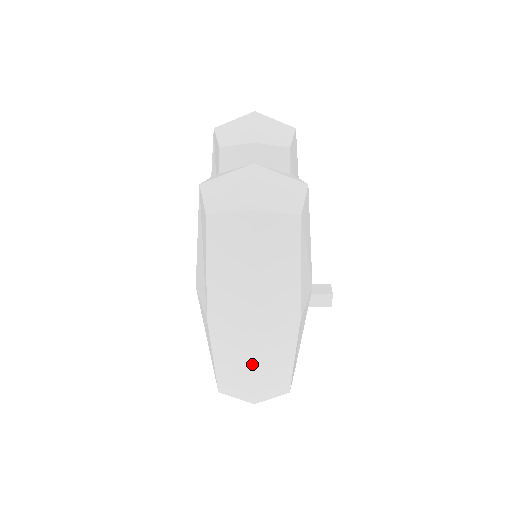
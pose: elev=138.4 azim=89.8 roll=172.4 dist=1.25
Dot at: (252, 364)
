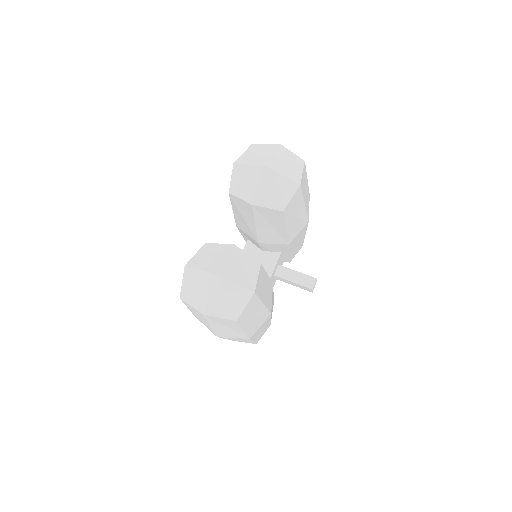
Dot at: occluded
